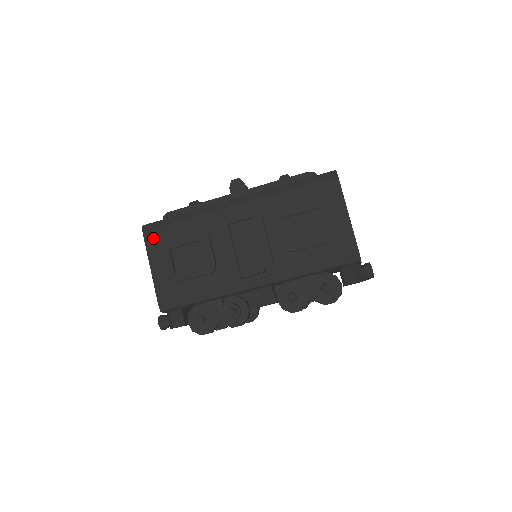
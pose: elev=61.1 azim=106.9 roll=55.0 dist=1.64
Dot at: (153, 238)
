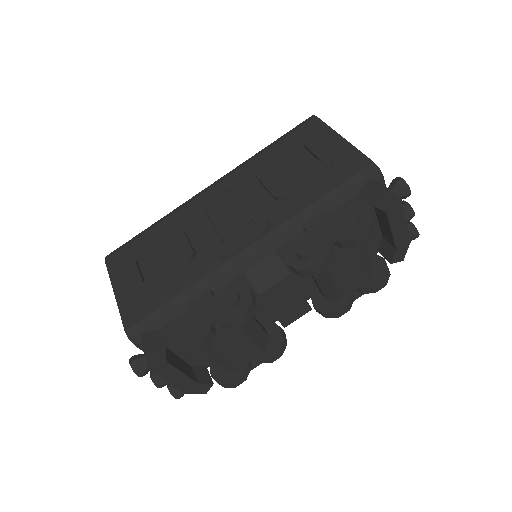
Dot at: (117, 261)
